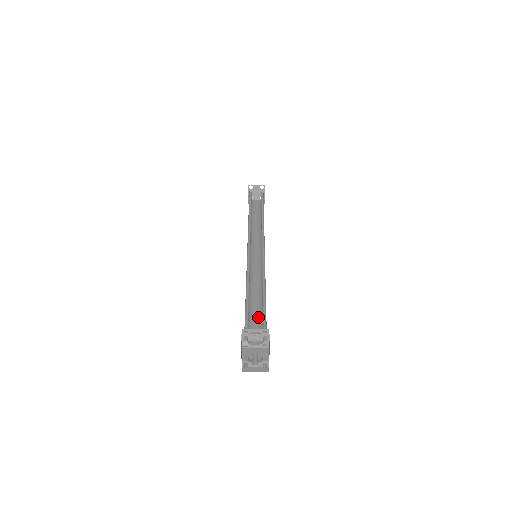
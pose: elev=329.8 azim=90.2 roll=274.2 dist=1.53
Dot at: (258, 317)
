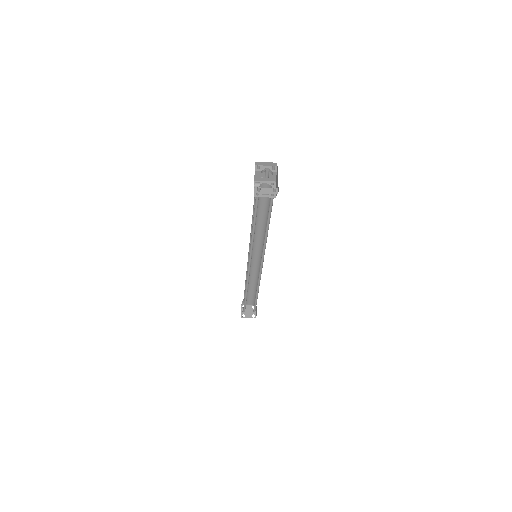
Dot at: occluded
